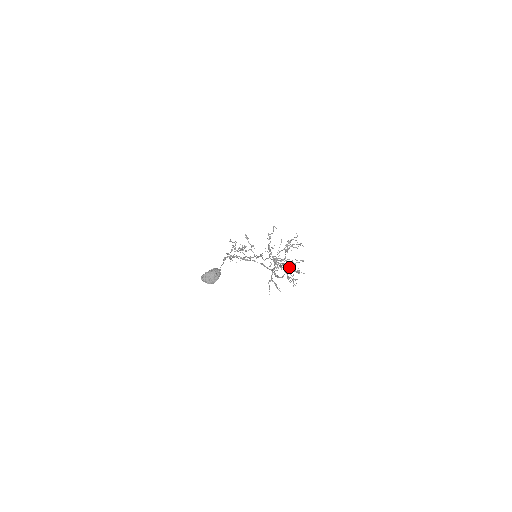
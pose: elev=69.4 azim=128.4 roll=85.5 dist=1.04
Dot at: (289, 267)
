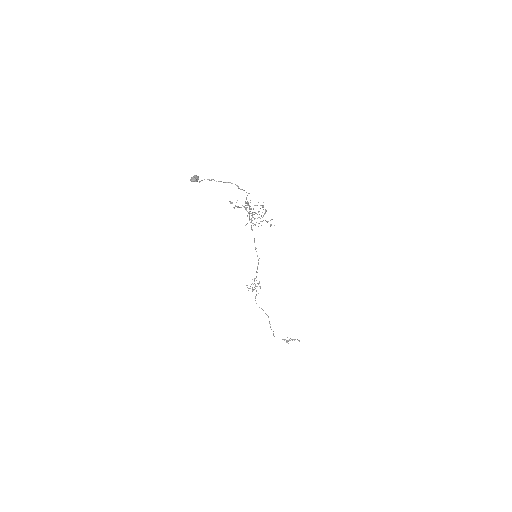
Dot at: occluded
